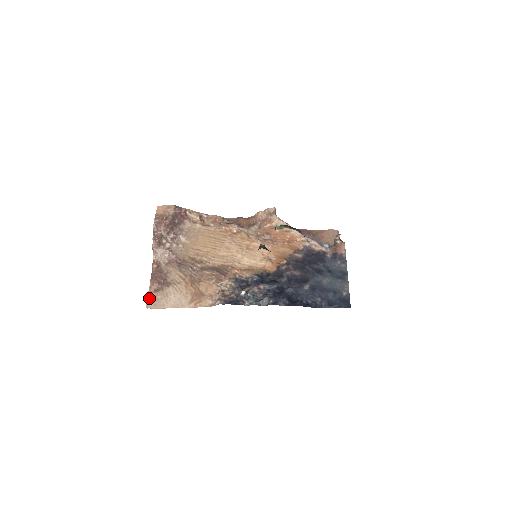
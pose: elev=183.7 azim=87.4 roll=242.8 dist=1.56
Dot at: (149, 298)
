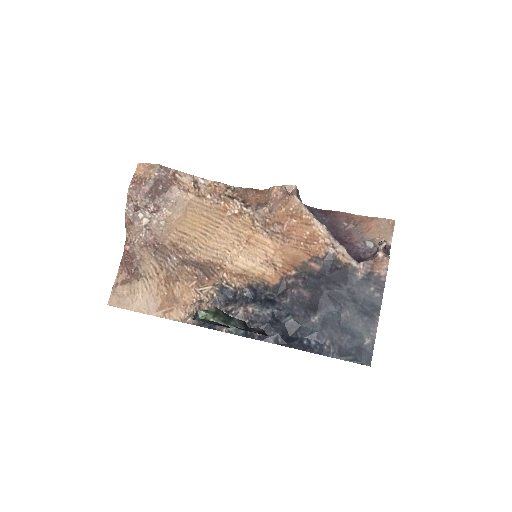
Dot at: (113, 292)
